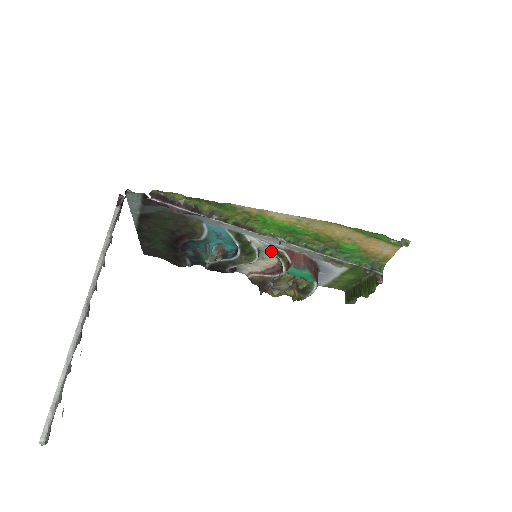
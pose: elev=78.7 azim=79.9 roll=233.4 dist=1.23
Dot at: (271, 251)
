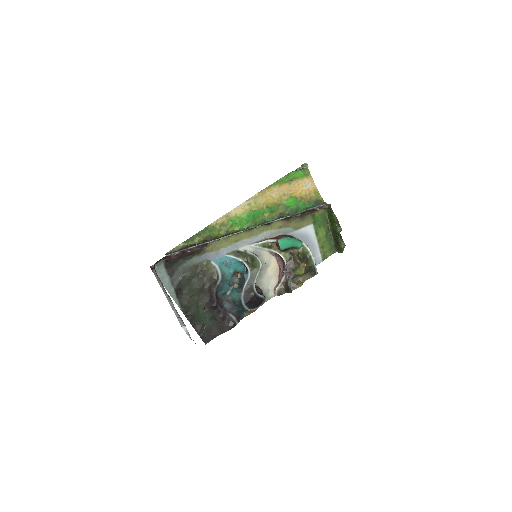
Dot at: (262, 250)
